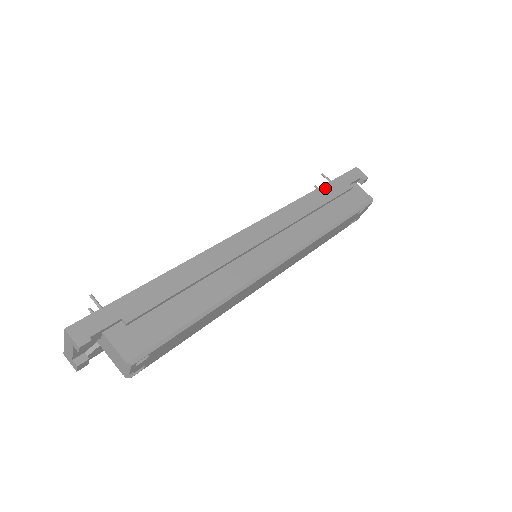
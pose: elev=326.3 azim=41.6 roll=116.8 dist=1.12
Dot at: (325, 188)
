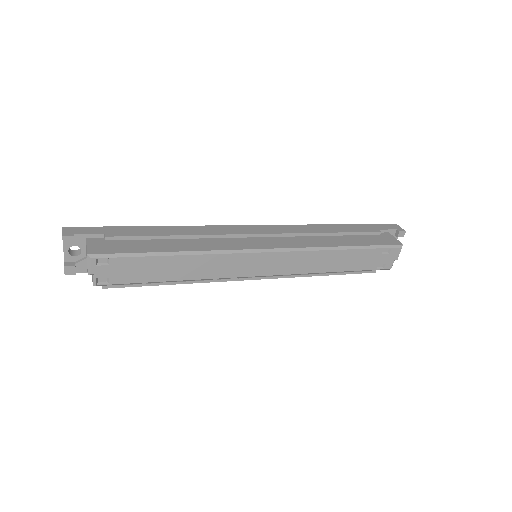
Dot at: (348, 226)
